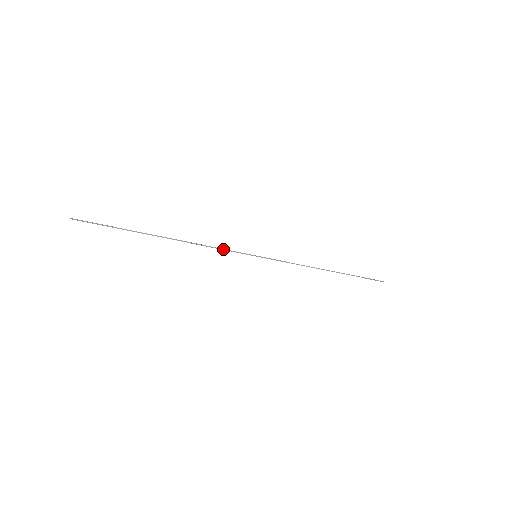
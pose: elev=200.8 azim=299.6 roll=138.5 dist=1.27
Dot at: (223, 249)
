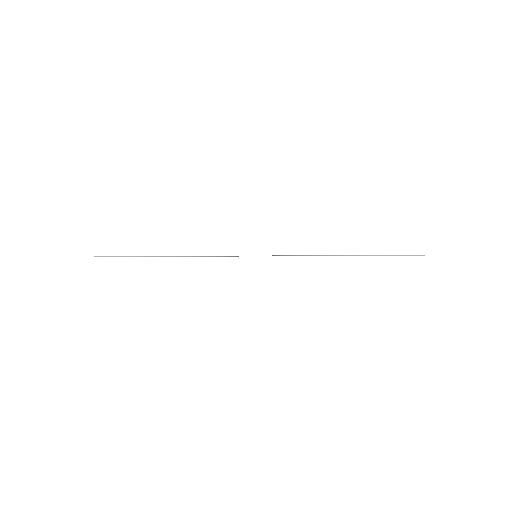
Dot at: (221, 256)
